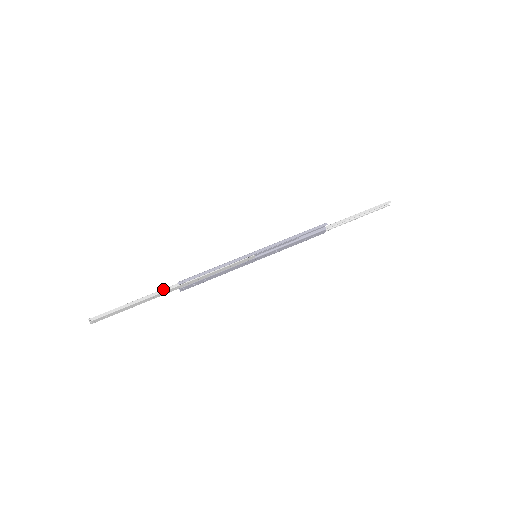
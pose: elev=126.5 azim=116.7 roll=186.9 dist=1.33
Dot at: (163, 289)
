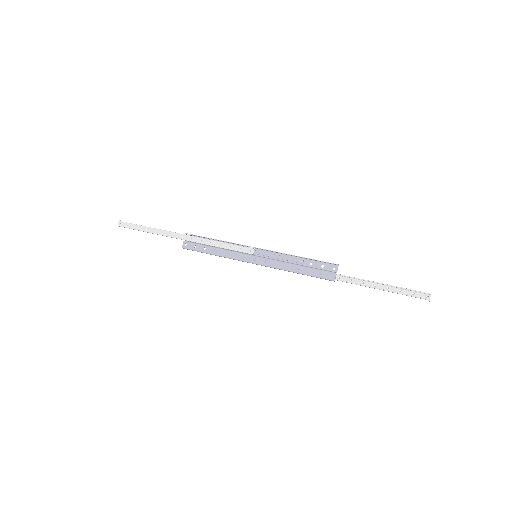
Dot at: (174, 232)
